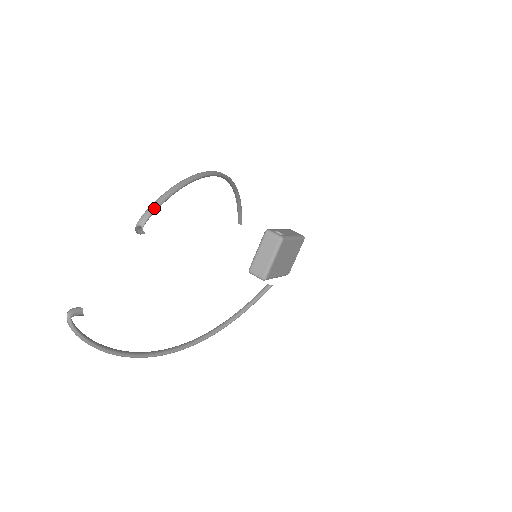
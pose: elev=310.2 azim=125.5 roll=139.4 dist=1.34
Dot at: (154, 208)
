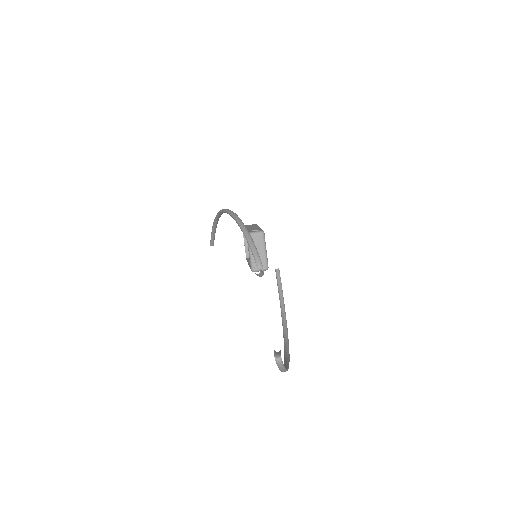
Dot at: (257, 253)
